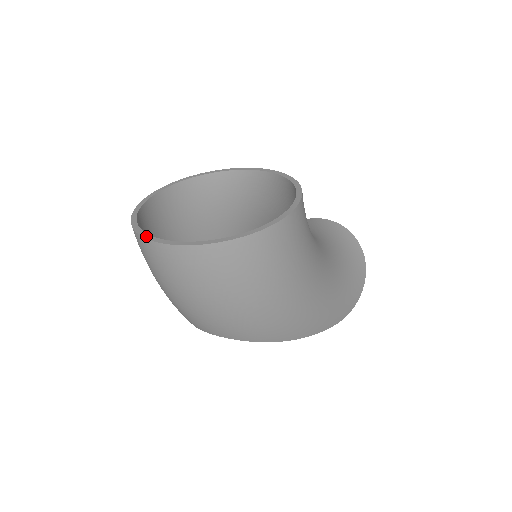
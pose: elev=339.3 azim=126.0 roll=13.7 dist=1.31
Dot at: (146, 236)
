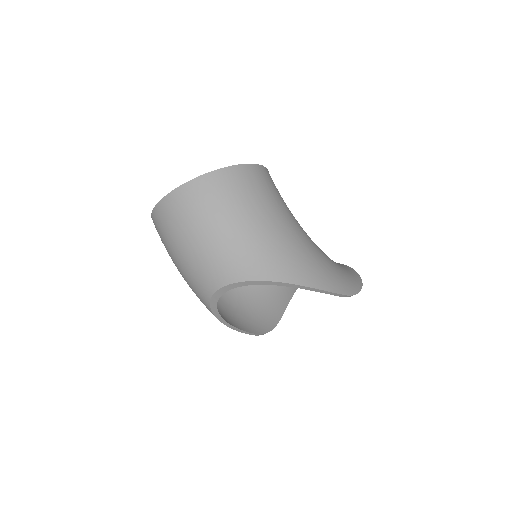
Dot at: (162, 200)
